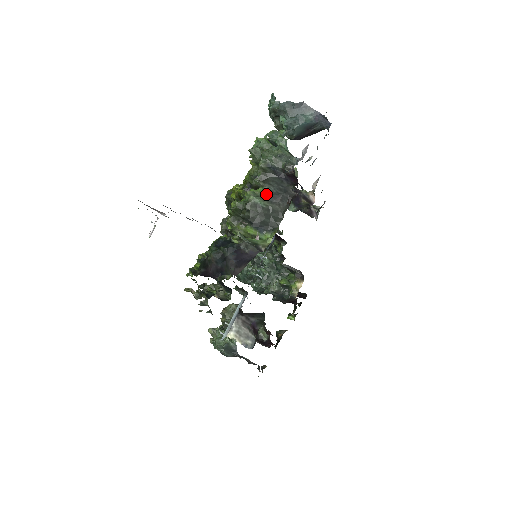
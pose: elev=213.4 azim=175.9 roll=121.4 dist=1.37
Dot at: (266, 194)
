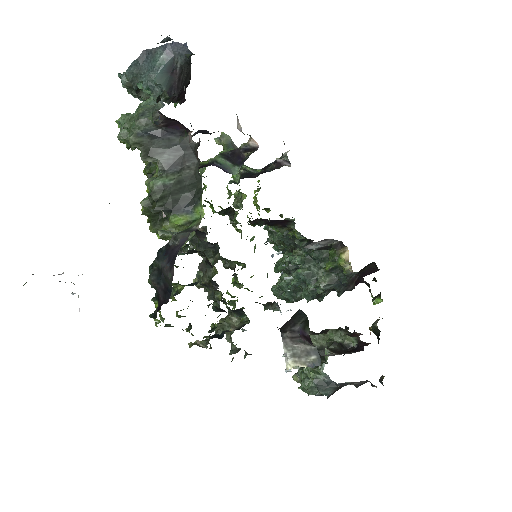
Dot at: (165, 168)
